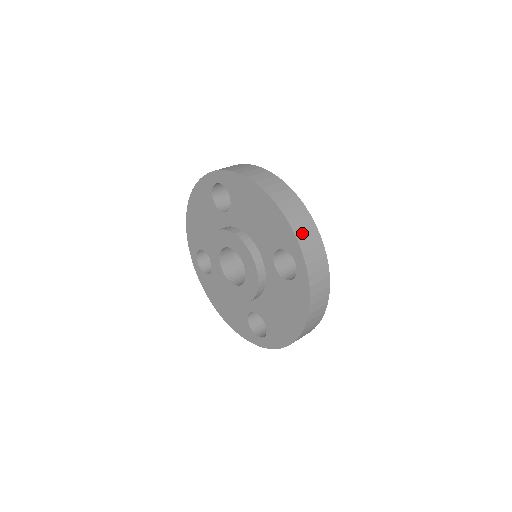
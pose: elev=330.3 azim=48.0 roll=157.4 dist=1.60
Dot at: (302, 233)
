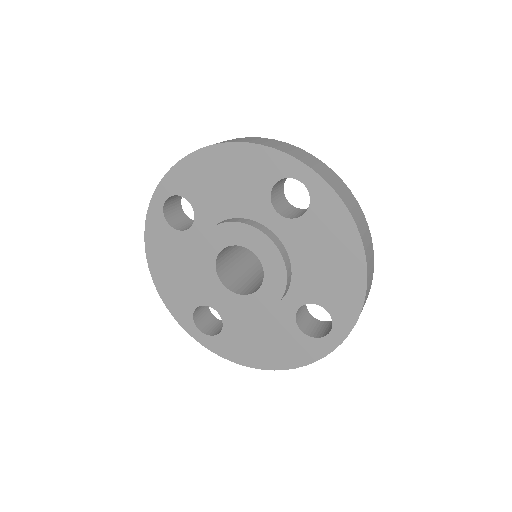
Dot at: occluded
